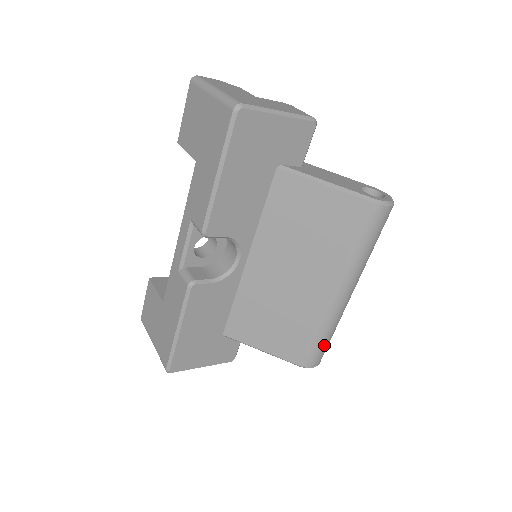
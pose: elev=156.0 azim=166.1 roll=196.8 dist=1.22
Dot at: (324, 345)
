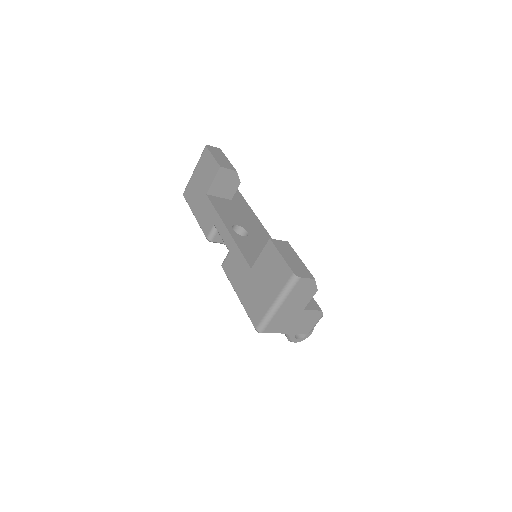
Dot at: occluded
